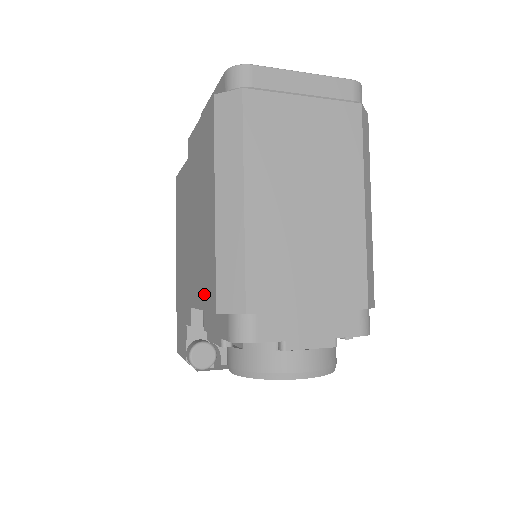
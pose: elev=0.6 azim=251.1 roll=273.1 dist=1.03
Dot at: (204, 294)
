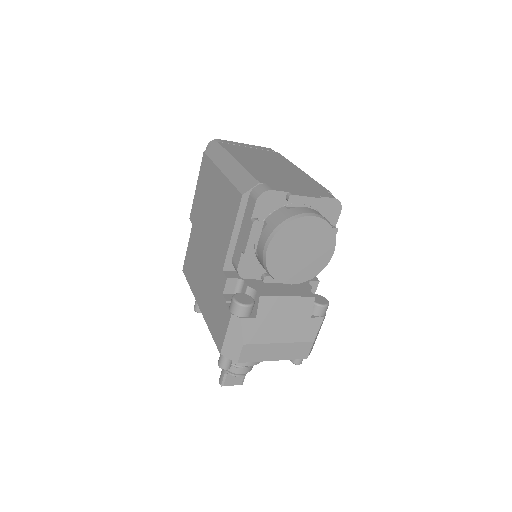
Dot at: (230, 221)
